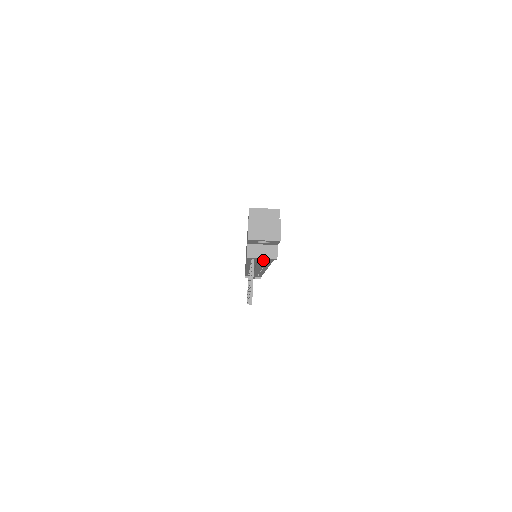
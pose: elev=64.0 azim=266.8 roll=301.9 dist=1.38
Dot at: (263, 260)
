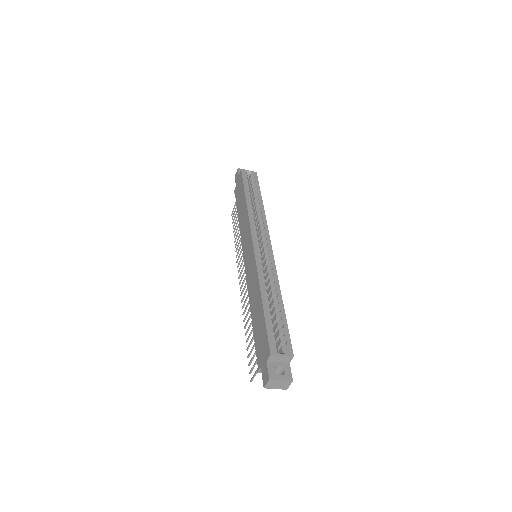
Dot at: occluded
